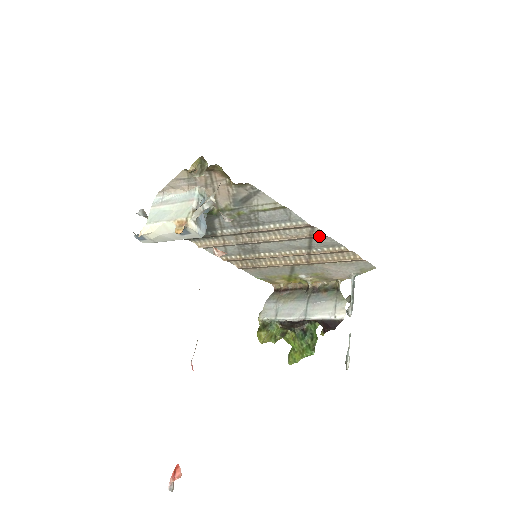
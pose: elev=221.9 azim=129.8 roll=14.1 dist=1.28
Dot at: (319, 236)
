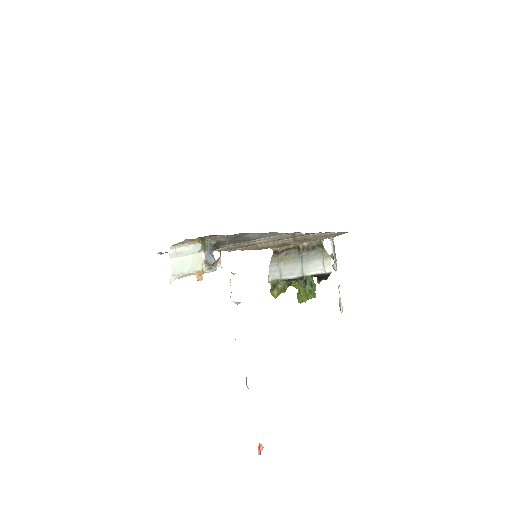
Dot at: occluded
